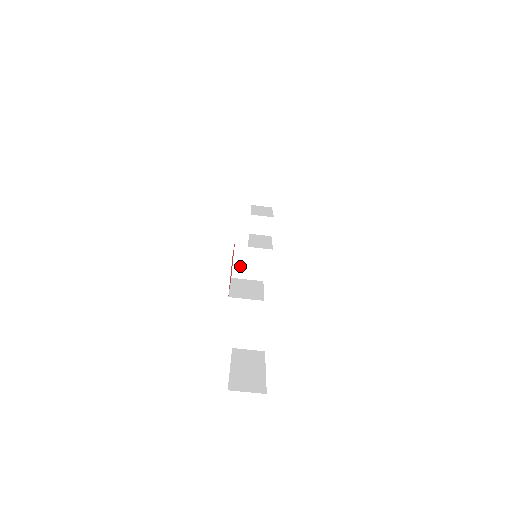
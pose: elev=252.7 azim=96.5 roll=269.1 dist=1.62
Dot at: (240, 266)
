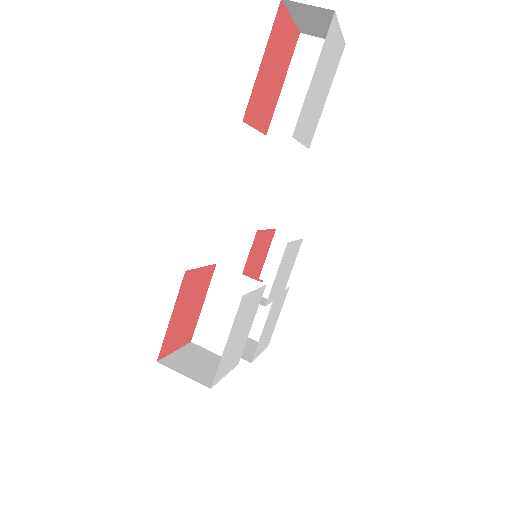
Dot at: (181, 360)
